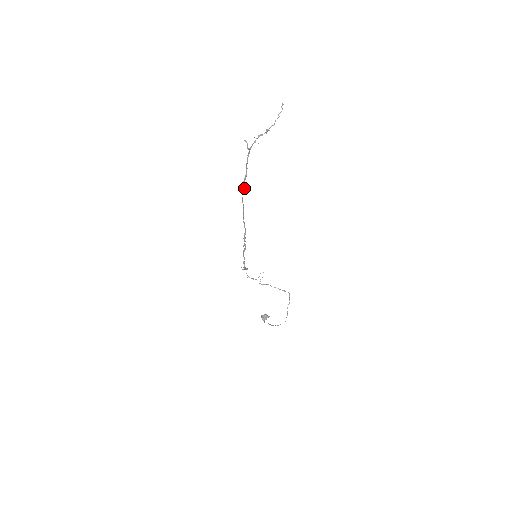
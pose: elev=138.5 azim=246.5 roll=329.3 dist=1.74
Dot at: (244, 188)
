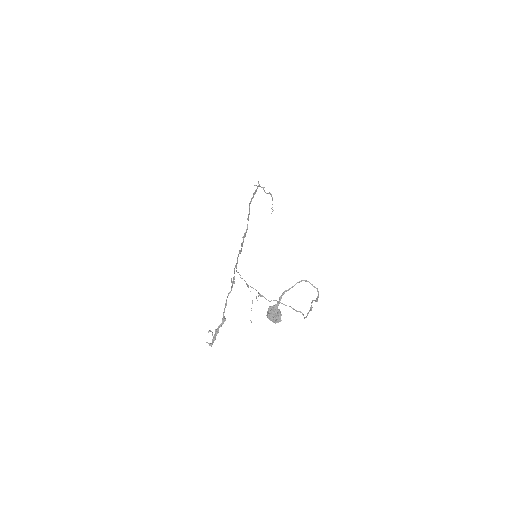
Dot at: (253, 197)
